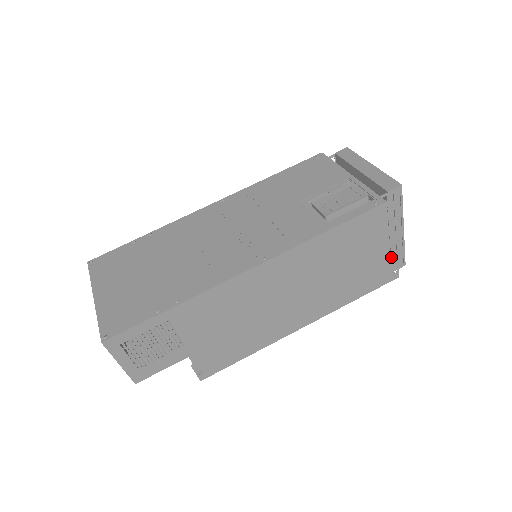
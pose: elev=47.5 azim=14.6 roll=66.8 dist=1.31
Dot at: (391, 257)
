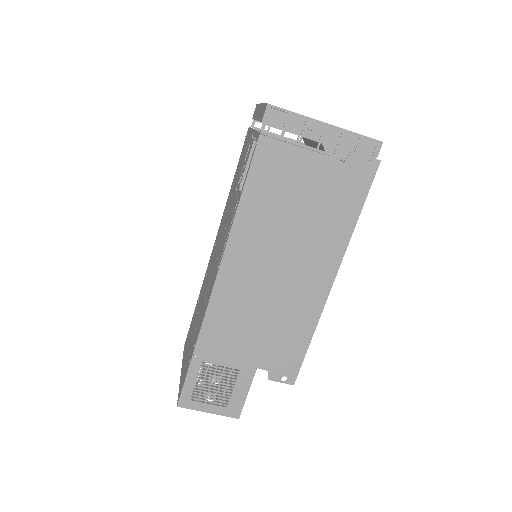
Dot at: occluded
